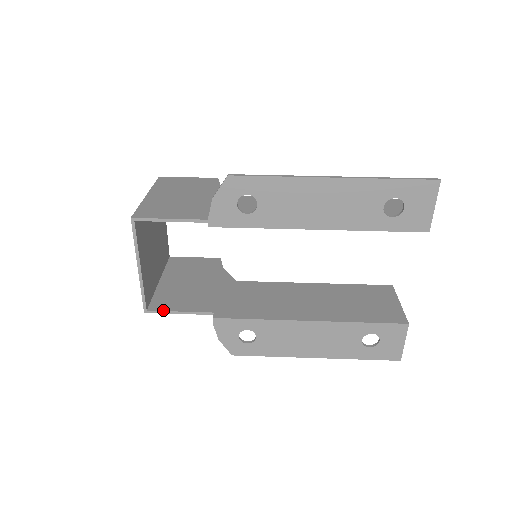
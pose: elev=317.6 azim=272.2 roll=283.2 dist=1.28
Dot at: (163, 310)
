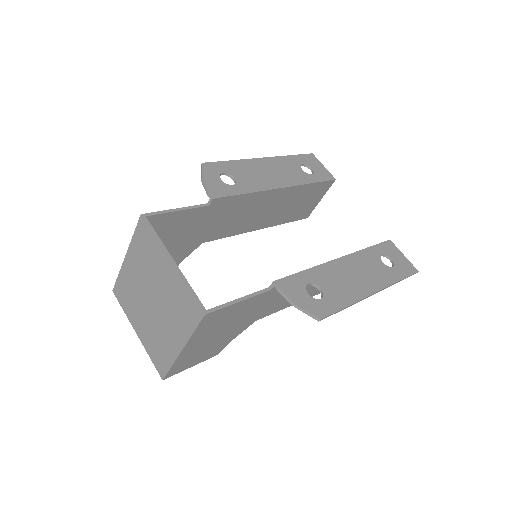
Dot at: (222, 305)
